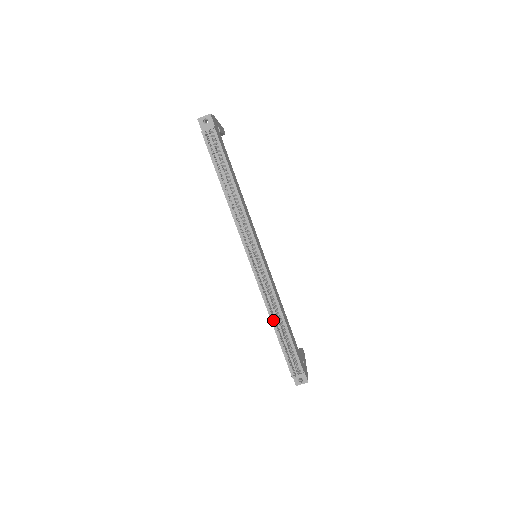
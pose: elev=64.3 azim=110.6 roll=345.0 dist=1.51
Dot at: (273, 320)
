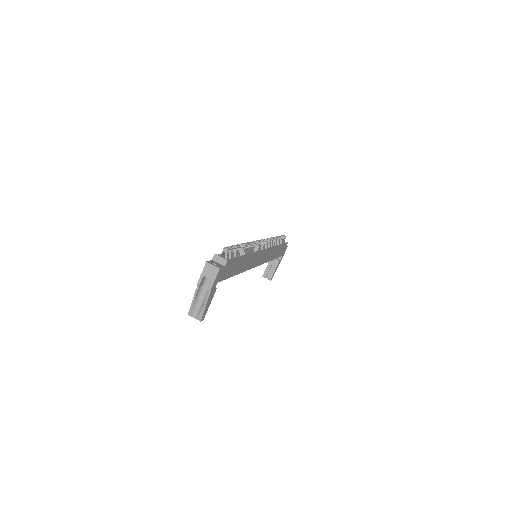
Dot at: occluded
